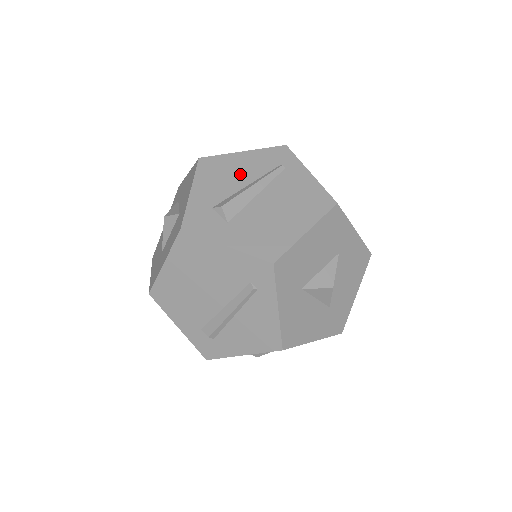
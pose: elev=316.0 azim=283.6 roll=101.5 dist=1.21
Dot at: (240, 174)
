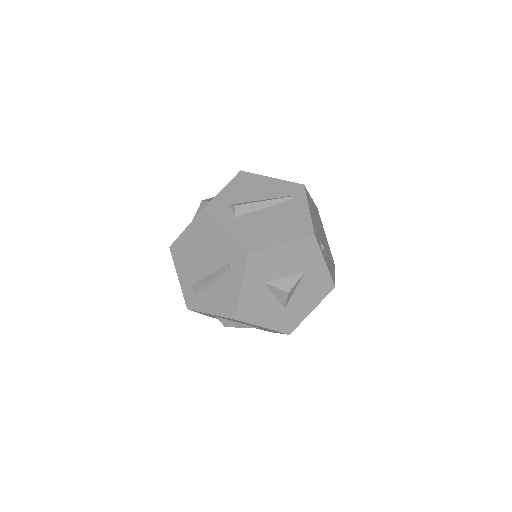
Dot at: (261, 191)
